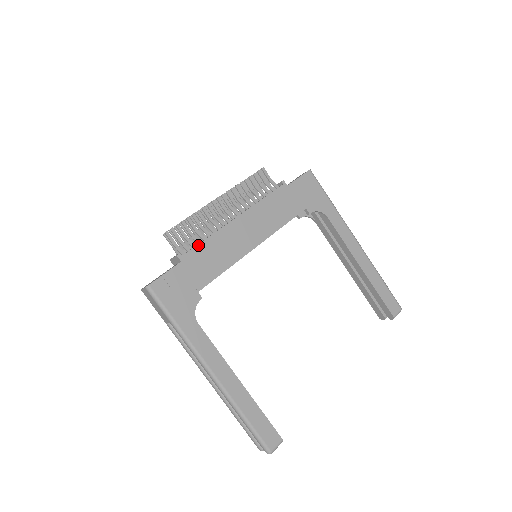
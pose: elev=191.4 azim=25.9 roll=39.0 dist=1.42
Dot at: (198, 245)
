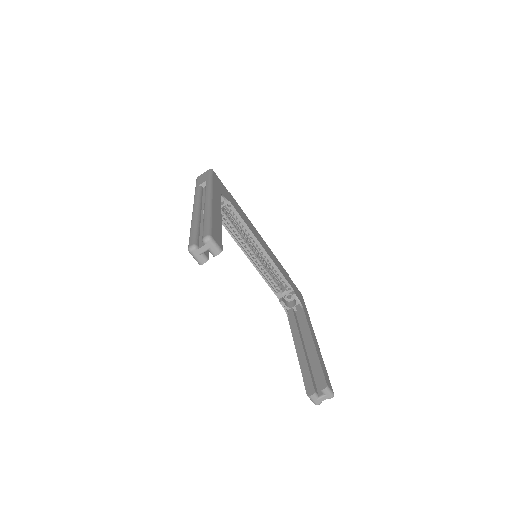
Dot at: (240, 207)
